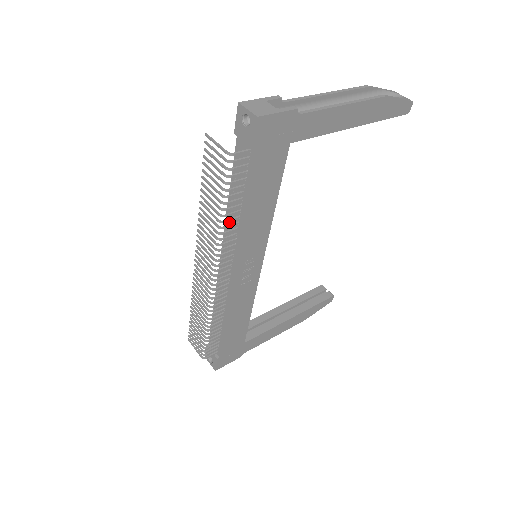
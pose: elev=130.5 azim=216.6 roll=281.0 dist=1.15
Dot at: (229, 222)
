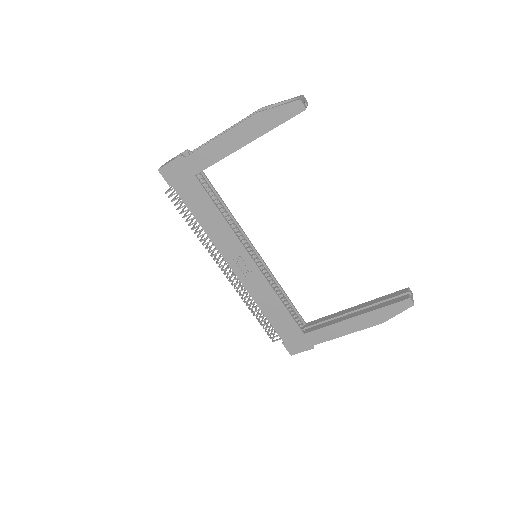
Dot at: occluded
